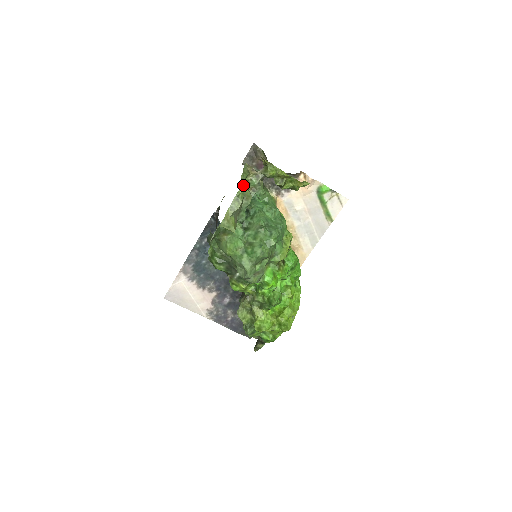
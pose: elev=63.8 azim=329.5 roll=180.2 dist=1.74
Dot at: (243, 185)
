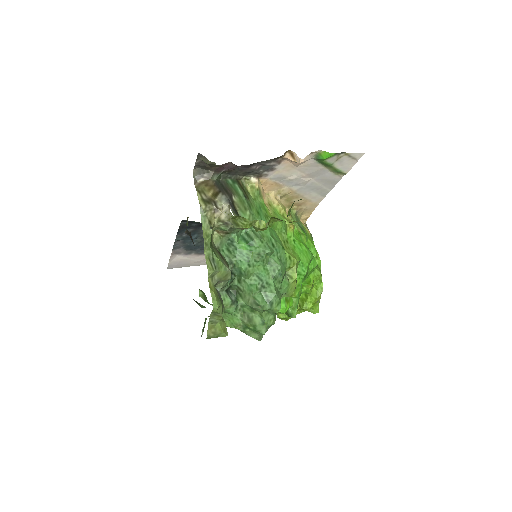
Dot at: (213, 274)
